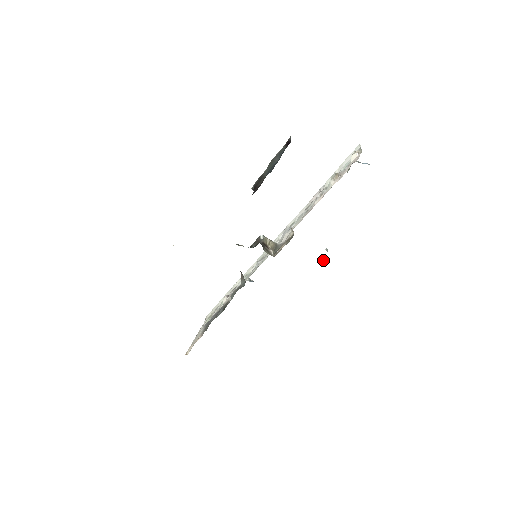
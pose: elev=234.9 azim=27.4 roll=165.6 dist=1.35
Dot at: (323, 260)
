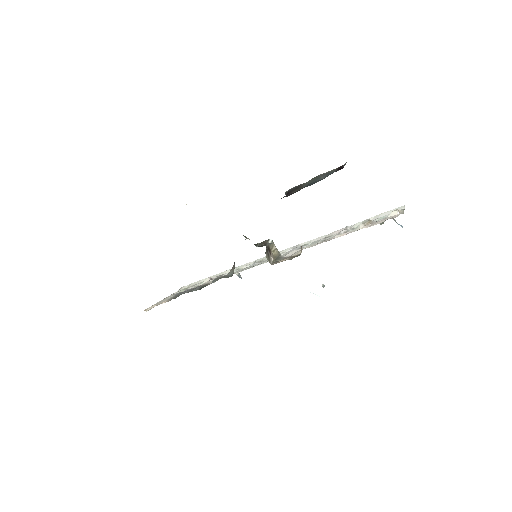
Dot at: occluded
